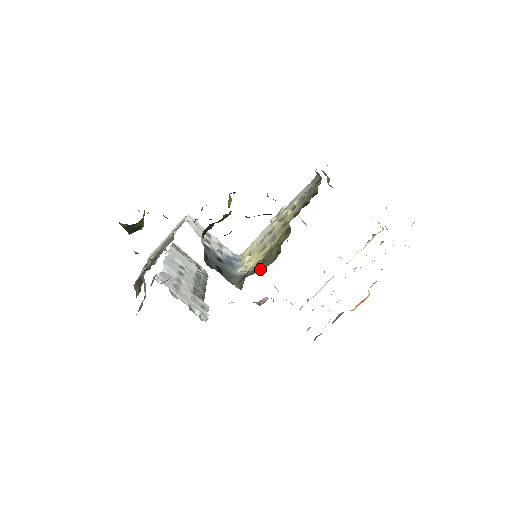
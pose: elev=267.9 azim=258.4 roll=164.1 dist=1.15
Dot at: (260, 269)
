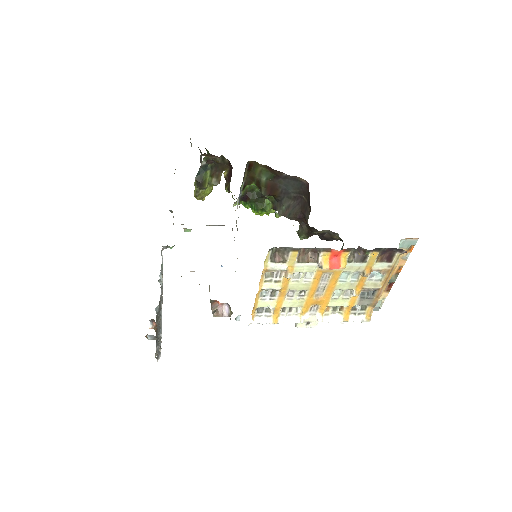
Dot at: occluded
